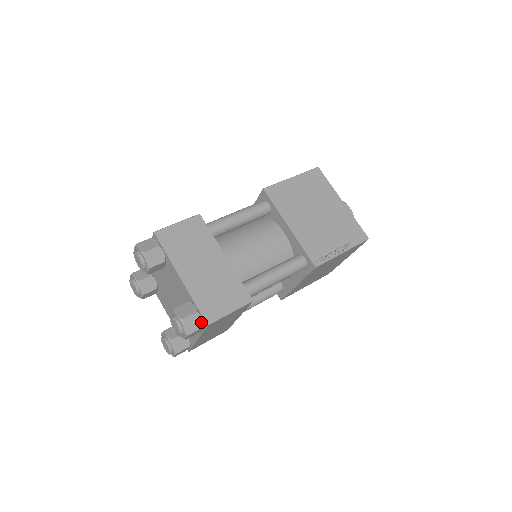
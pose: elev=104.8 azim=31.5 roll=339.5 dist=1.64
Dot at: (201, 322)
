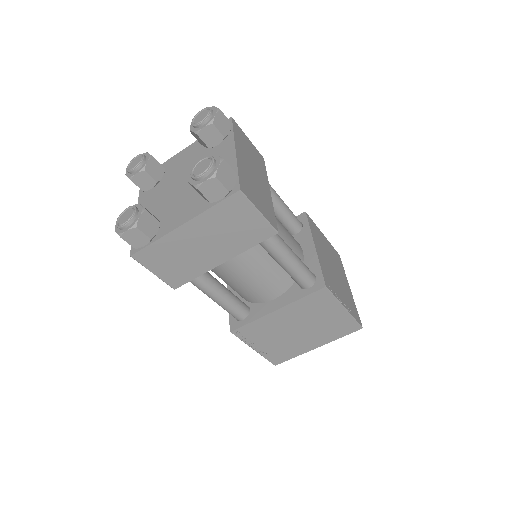
Dot at: (232, 186)
